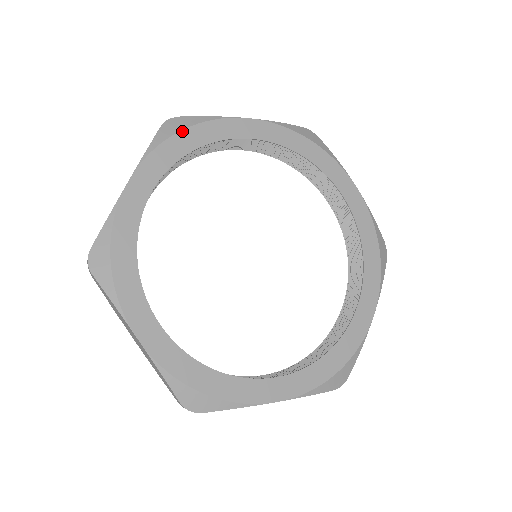
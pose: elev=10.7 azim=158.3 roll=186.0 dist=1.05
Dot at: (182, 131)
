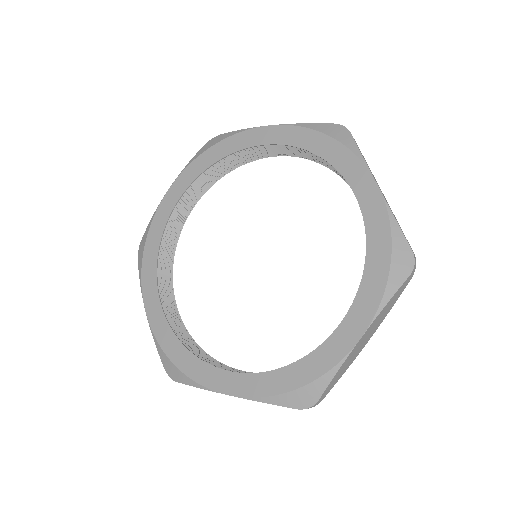
Dot at: (145, 247)
